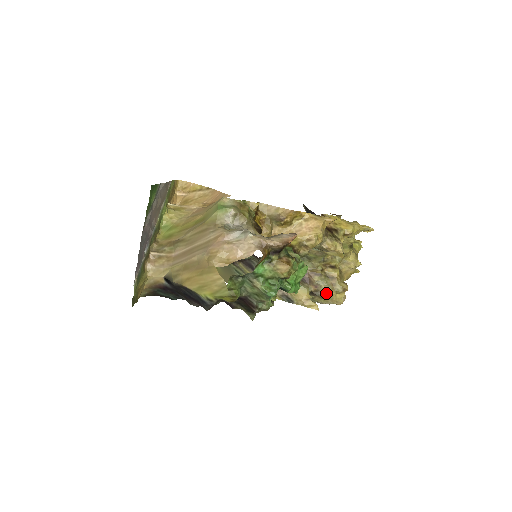
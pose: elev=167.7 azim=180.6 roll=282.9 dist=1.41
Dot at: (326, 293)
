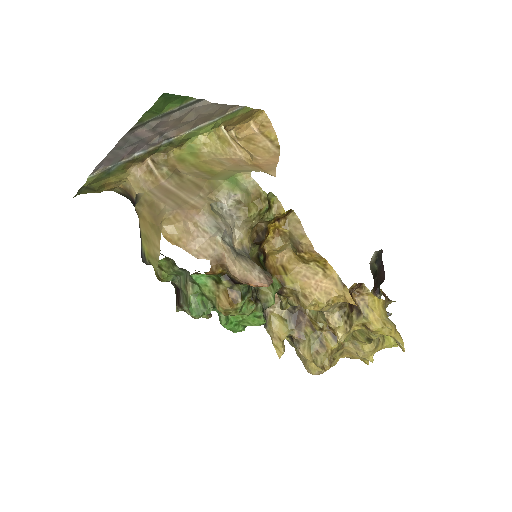
Dot at: (303, 351)
